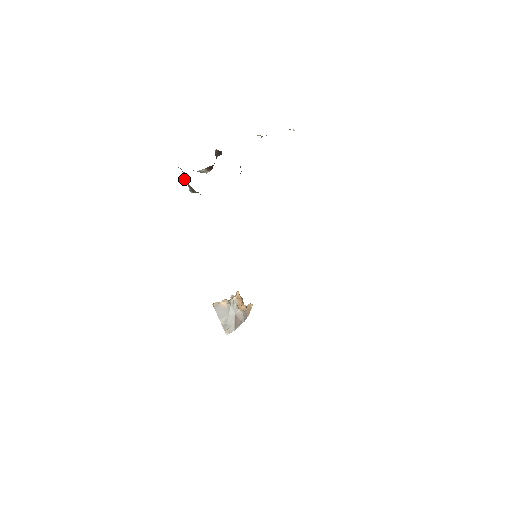
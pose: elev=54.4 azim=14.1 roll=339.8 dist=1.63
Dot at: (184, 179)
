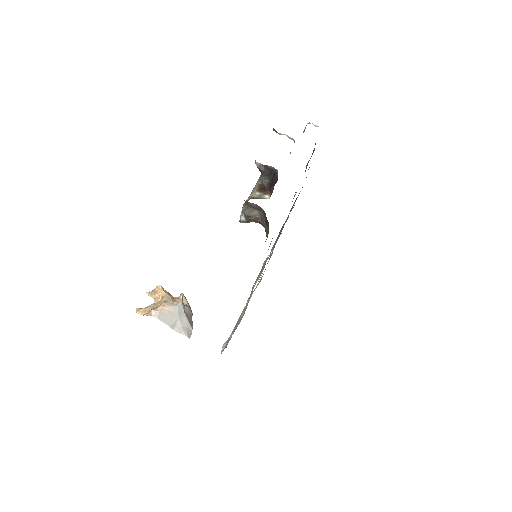
Dot at: (245, 212)
